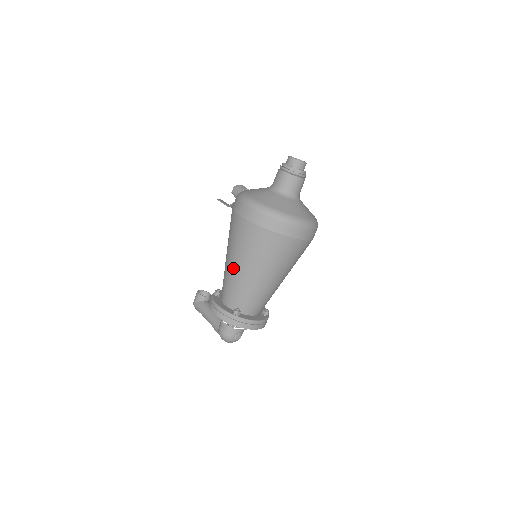
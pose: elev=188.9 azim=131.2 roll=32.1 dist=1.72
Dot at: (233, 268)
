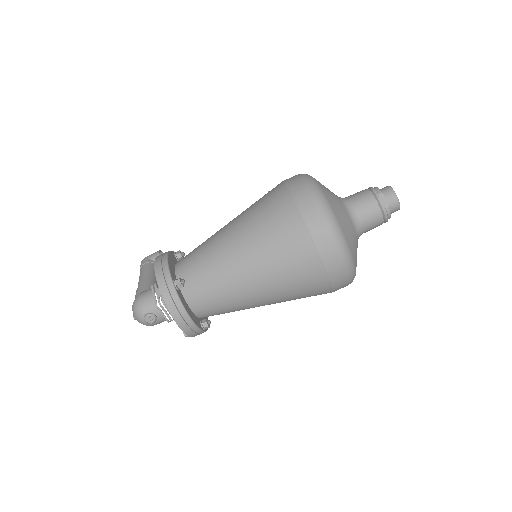
Dot at: (224, 234)
